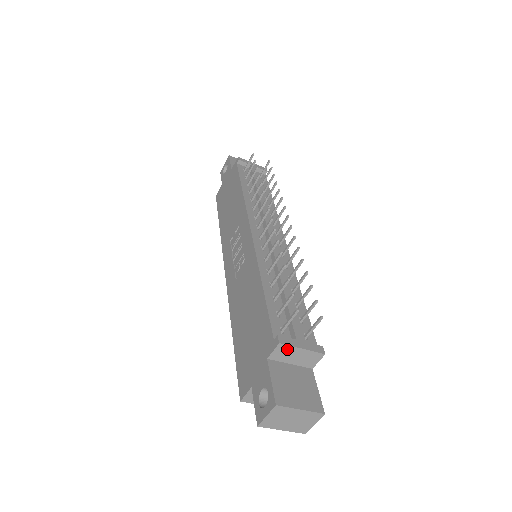
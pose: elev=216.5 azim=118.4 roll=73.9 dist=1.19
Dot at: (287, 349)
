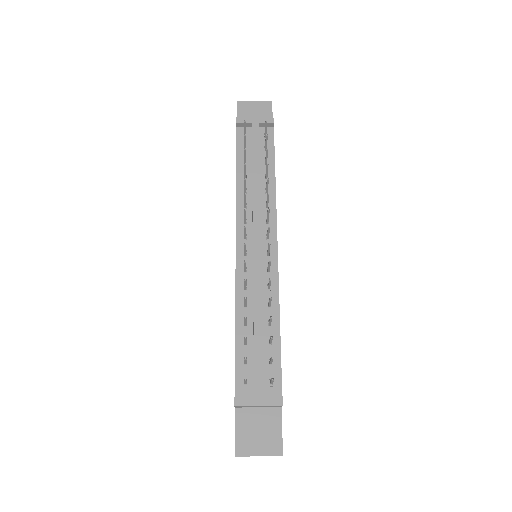
Dot at: (245, 406)
